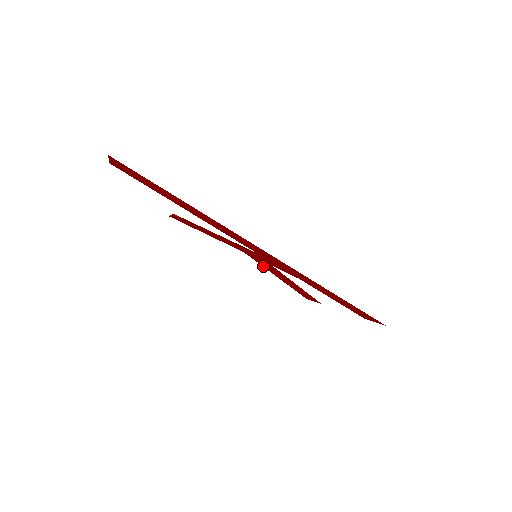
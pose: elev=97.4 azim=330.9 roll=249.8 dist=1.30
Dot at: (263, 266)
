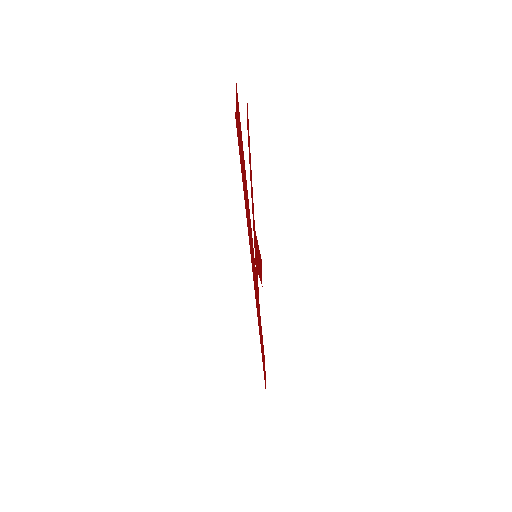
Dot at: occluded
